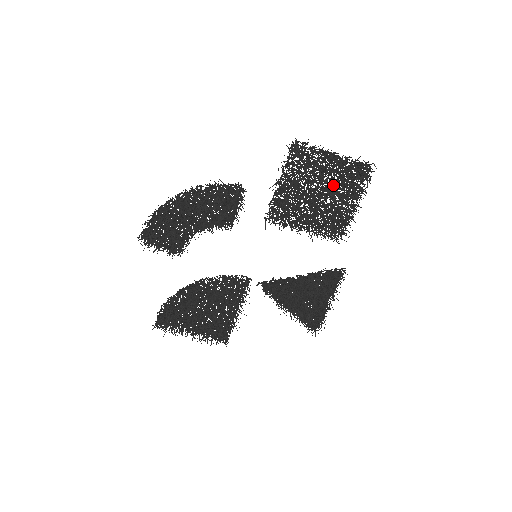
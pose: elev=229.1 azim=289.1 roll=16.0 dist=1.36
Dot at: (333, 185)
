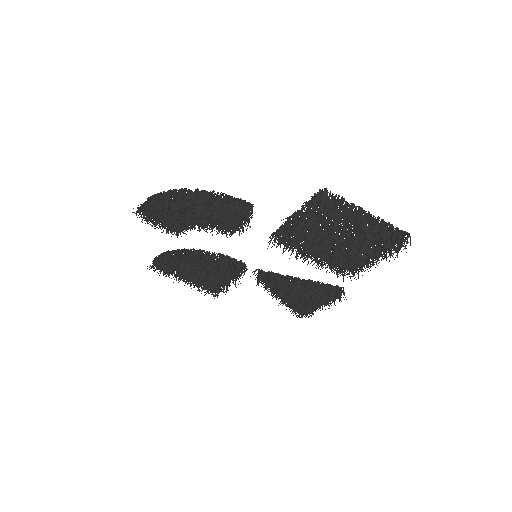
Dot at: occluded
